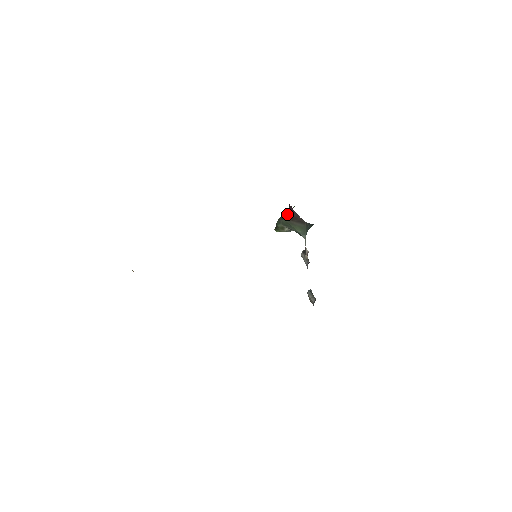
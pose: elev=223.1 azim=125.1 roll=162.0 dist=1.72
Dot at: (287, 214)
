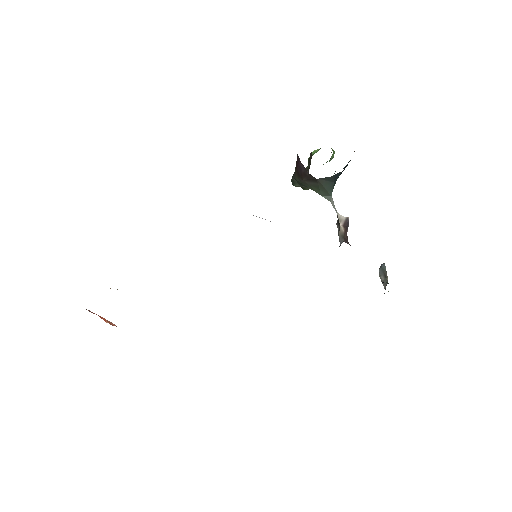
Dot at: (295, 168)
